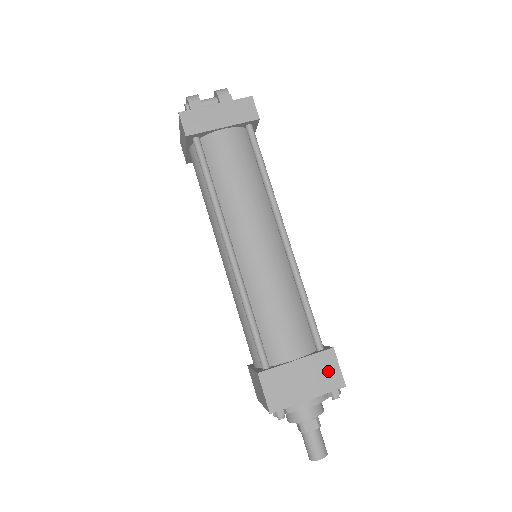
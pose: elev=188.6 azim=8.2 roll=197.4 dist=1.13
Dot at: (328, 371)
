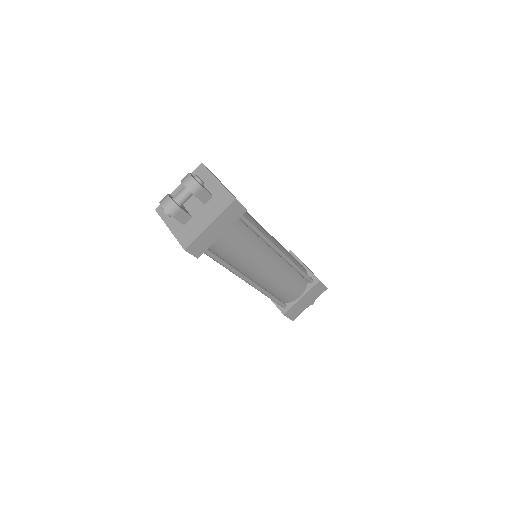
Dot at: (318, 290)
